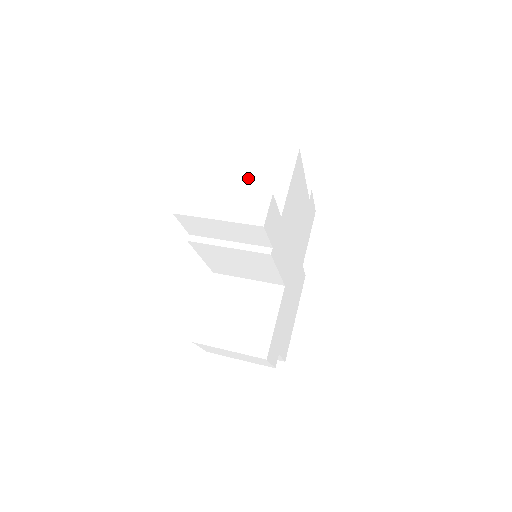
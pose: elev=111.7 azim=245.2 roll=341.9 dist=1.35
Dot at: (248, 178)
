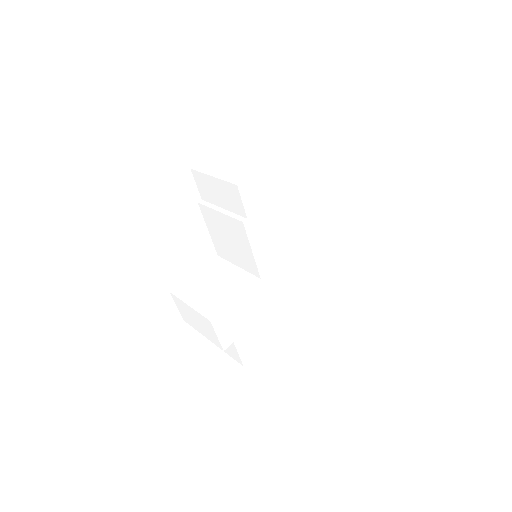
Dot at: (265, 179)
